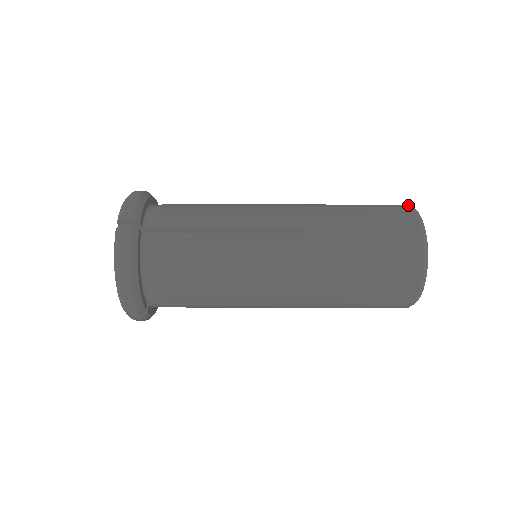
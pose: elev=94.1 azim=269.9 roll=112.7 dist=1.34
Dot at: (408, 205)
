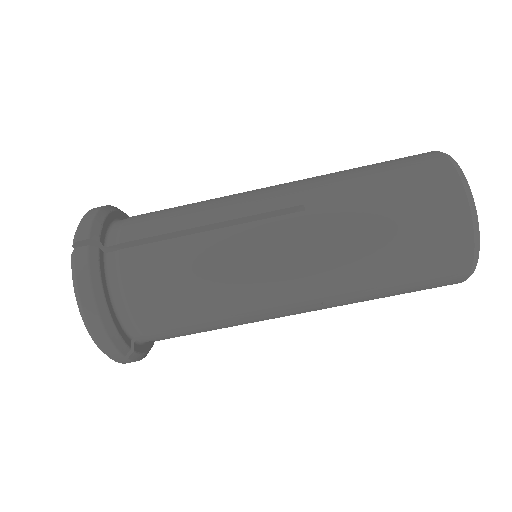
Dot at: (471, 230)
